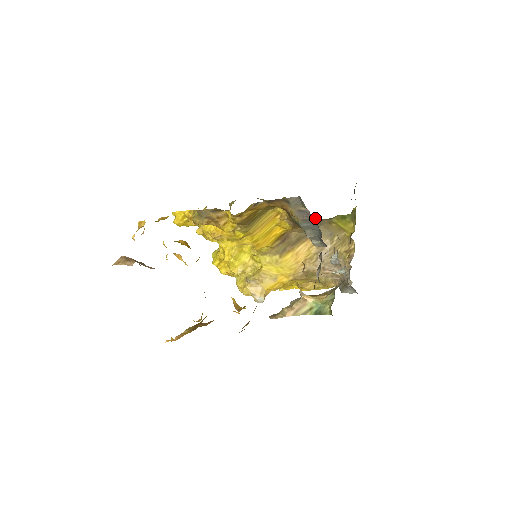
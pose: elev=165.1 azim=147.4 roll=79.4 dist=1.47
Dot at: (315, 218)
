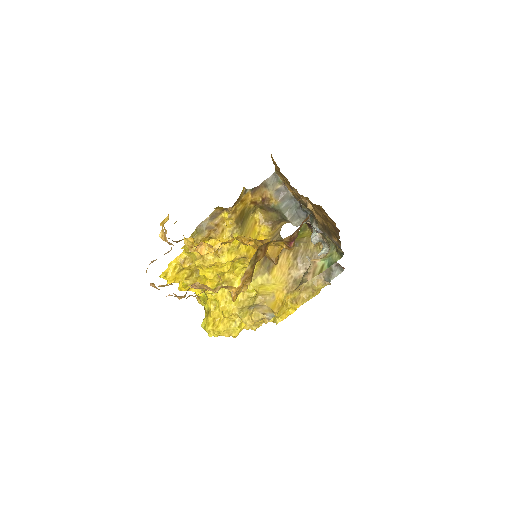
Dot at: occluded
